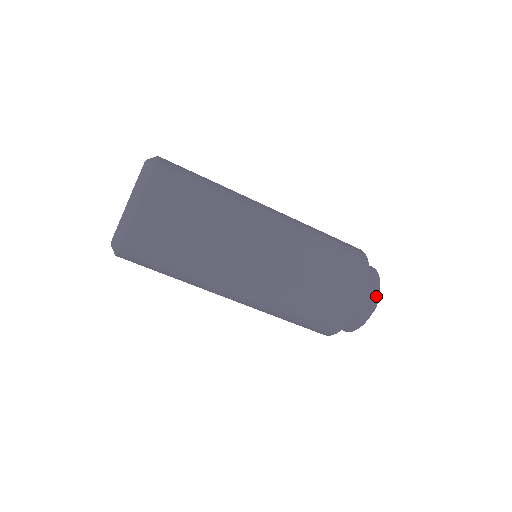
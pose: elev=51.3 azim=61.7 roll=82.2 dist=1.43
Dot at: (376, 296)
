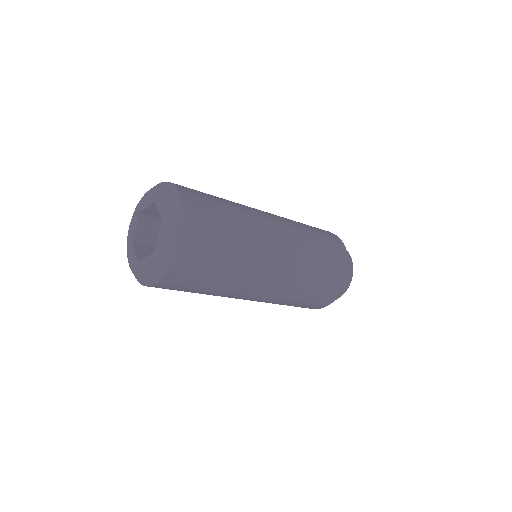
Dot at: (351, 273)
